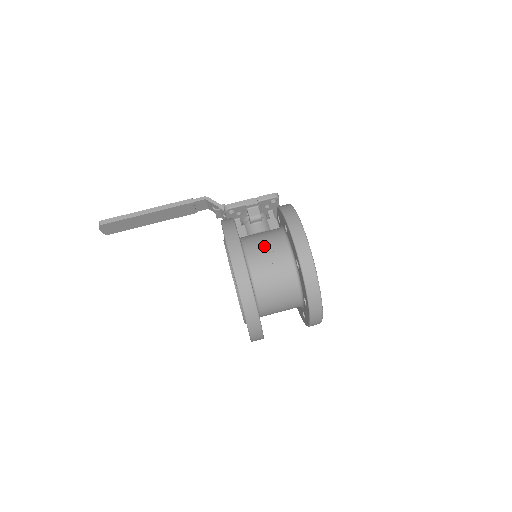
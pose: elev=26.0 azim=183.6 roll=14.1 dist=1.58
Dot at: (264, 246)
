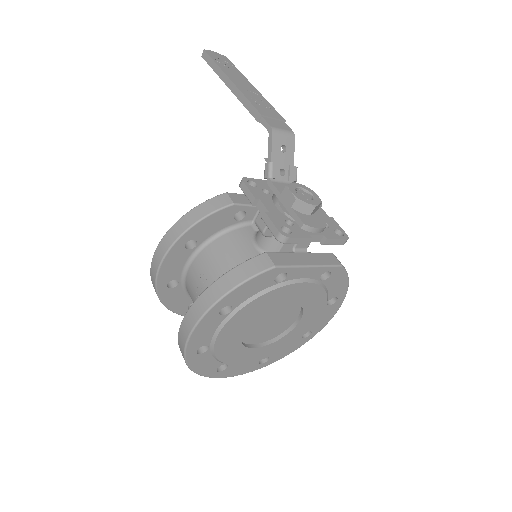
Dot at: (205, 276)
